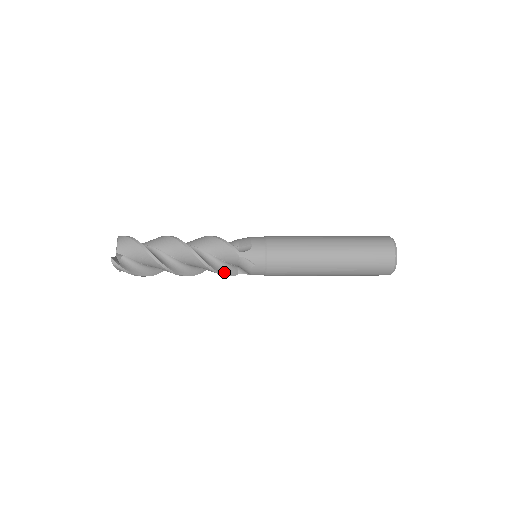
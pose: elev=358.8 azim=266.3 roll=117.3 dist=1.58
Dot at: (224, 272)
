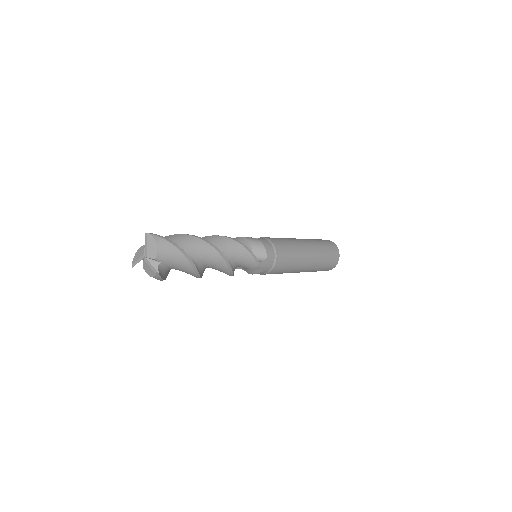
Dot at: (233, 273)
